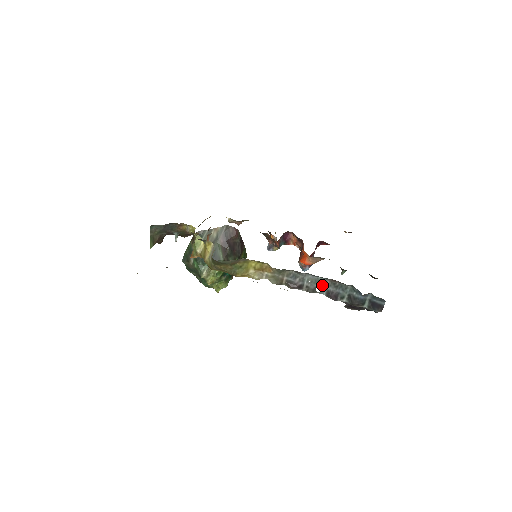
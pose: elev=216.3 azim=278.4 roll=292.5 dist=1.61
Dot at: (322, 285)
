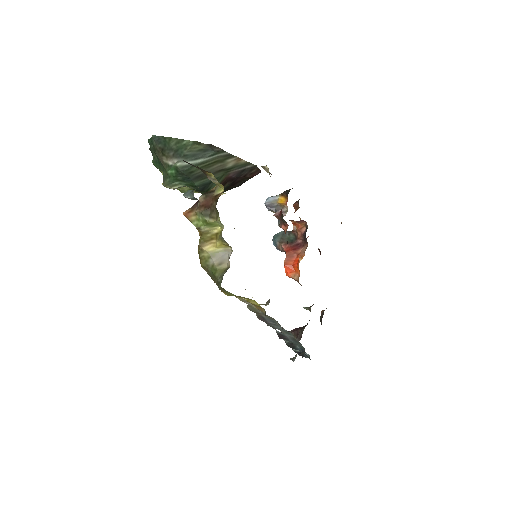
Dot at: (285, 333)
